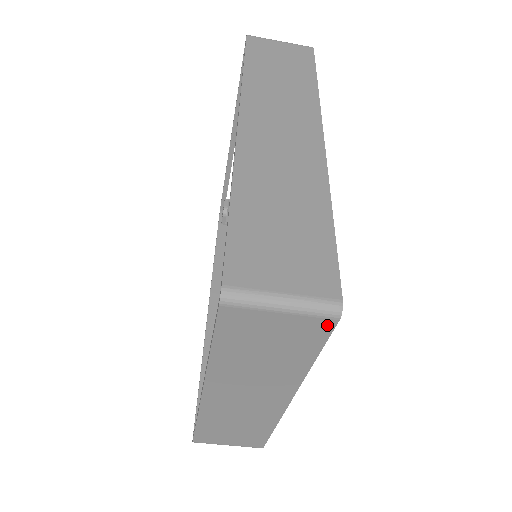
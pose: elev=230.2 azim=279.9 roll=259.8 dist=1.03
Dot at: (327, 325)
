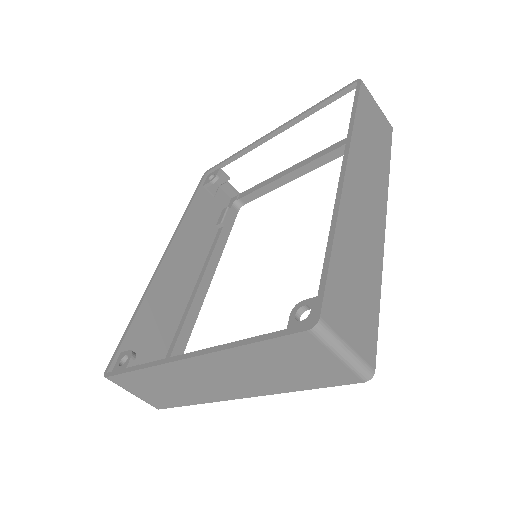
Dot at: (352, 380)
